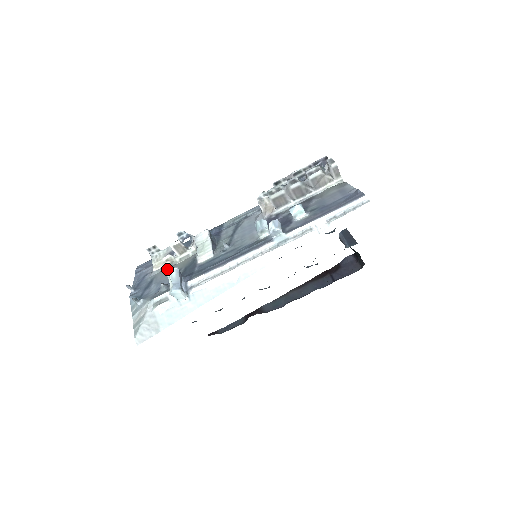
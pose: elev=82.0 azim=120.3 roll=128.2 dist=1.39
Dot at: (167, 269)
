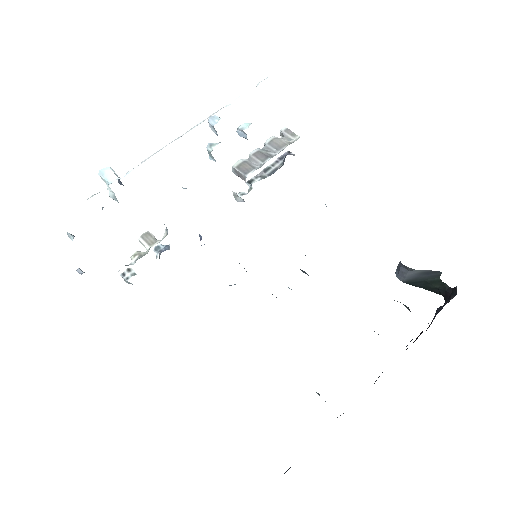
Dot at: occluded
